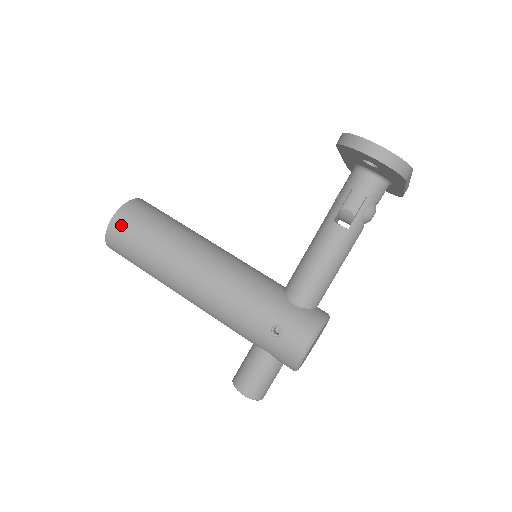
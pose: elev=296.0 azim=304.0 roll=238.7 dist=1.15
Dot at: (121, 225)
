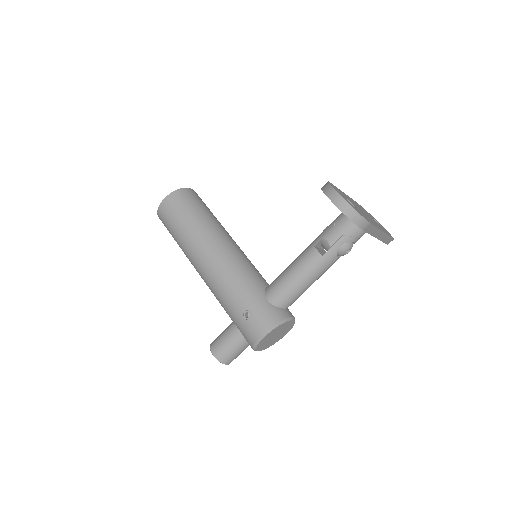
Dot at: (169, 204)
